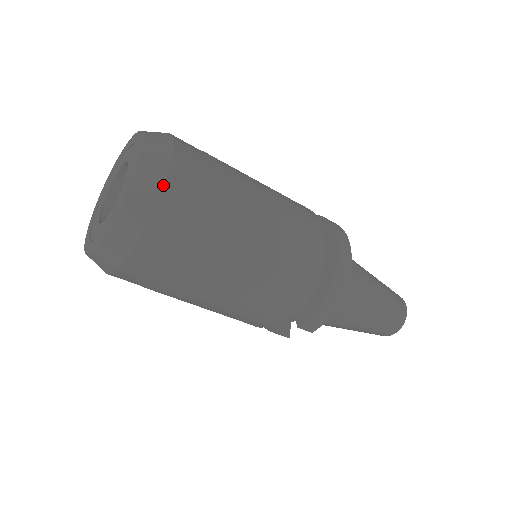
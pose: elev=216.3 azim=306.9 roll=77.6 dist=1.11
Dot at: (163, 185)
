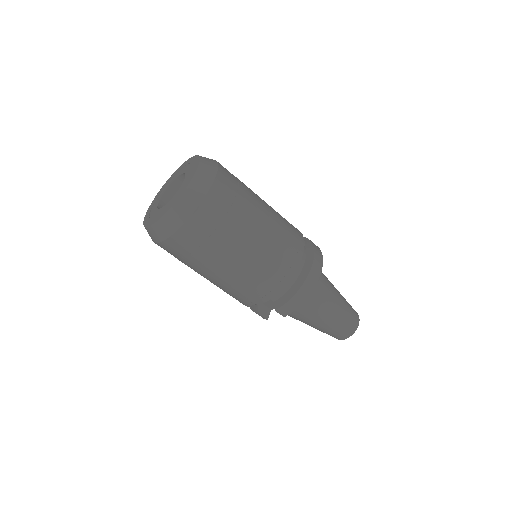
Dot at: (207, 192)
